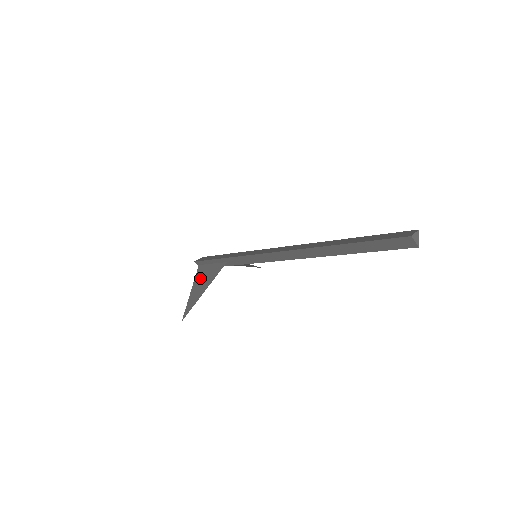
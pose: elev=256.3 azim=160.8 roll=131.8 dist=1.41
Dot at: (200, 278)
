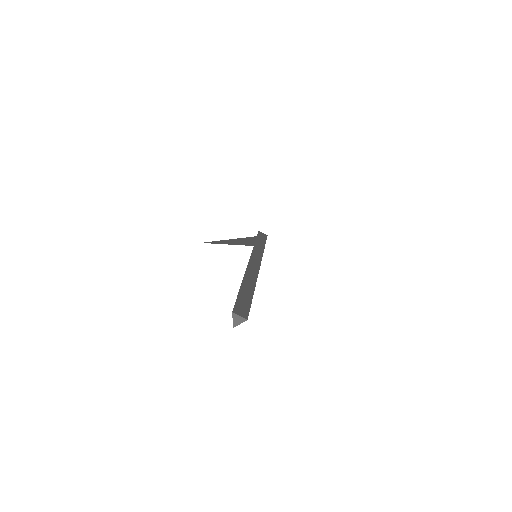
Dot at: (243, 239)
